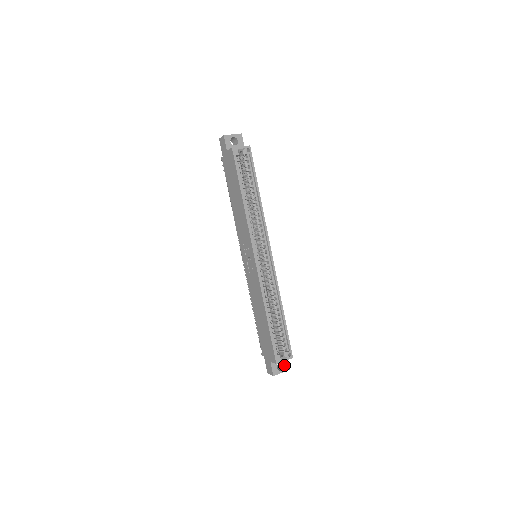
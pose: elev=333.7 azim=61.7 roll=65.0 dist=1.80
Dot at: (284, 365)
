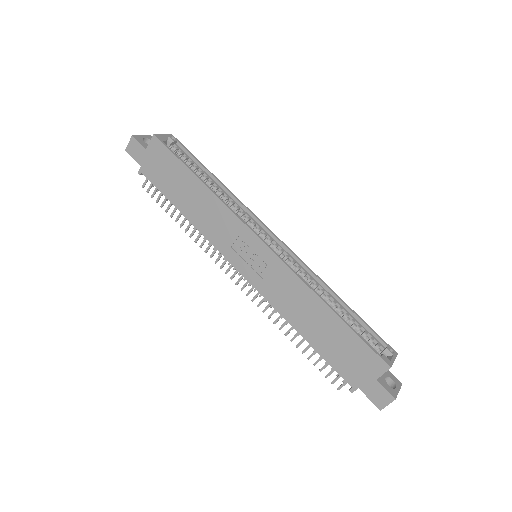
Dot at: (392, 379)
